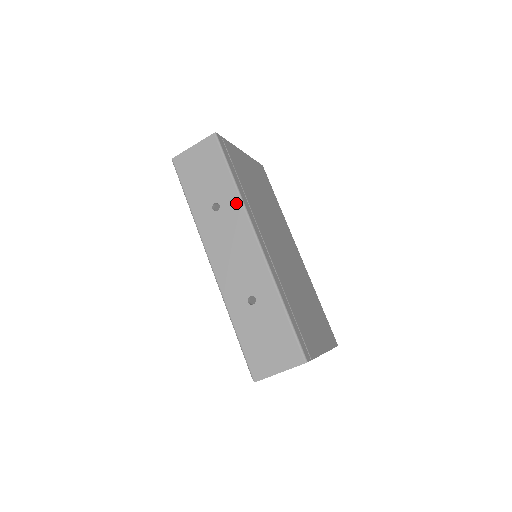
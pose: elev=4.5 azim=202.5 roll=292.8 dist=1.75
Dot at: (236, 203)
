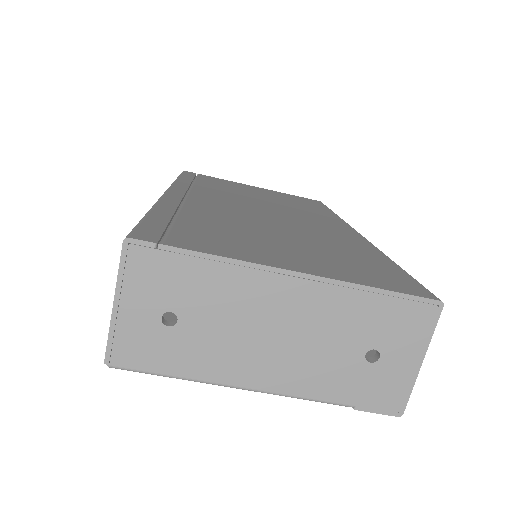
Dot at: occluded
